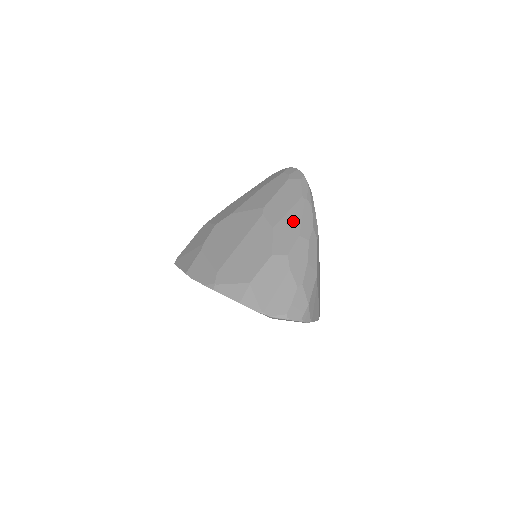
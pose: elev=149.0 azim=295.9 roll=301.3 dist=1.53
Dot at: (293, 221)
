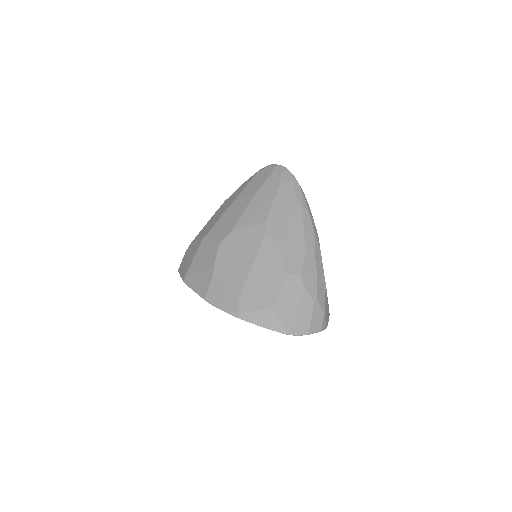
Dot at: (297, 234)
